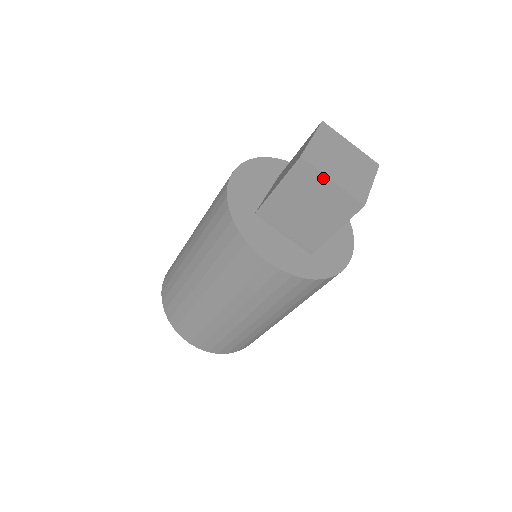
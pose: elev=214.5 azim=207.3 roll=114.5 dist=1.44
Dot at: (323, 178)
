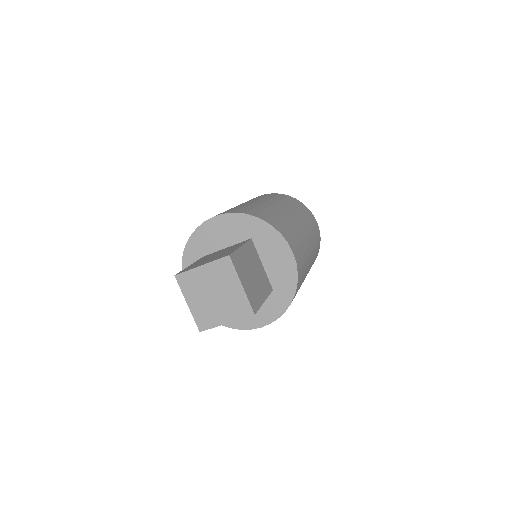
Dot at: occluded
